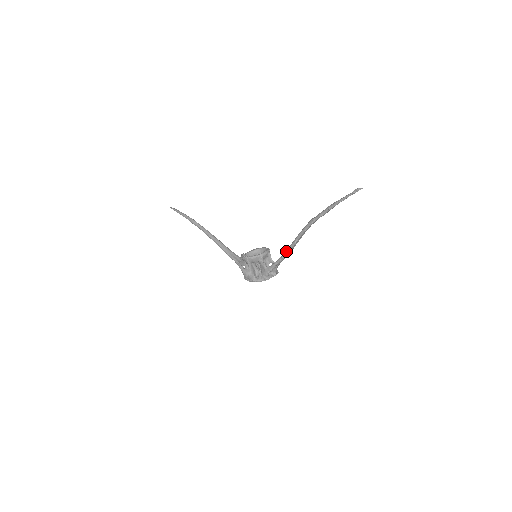
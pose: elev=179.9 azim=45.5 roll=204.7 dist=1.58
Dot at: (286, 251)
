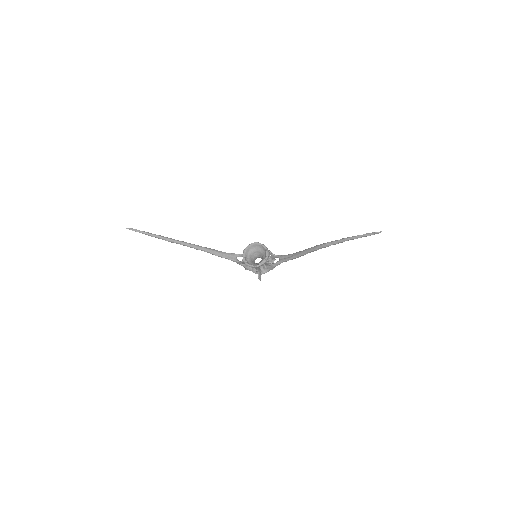
Dot at: (295, 258)
